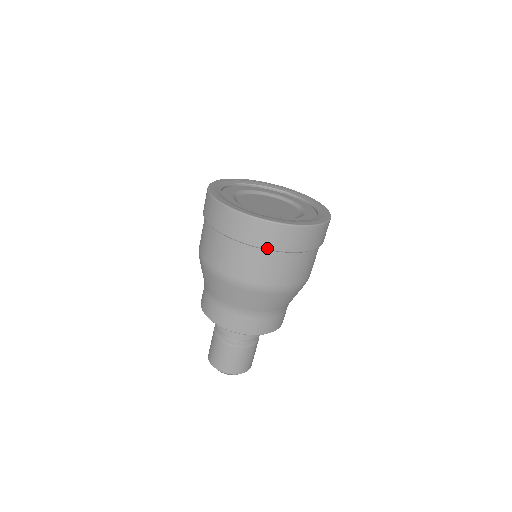
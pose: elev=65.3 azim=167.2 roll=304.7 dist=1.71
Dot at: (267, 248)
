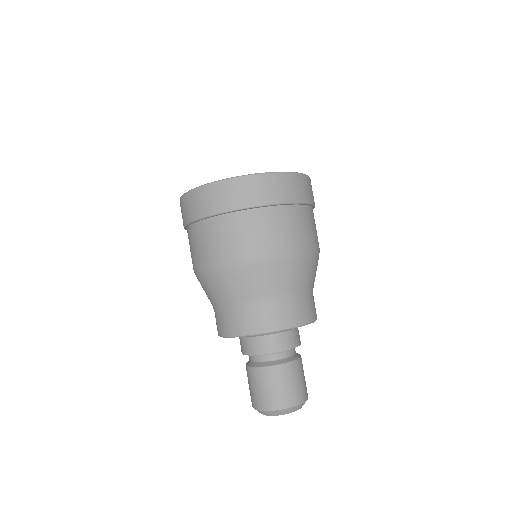
Dot at: (280, 202)
